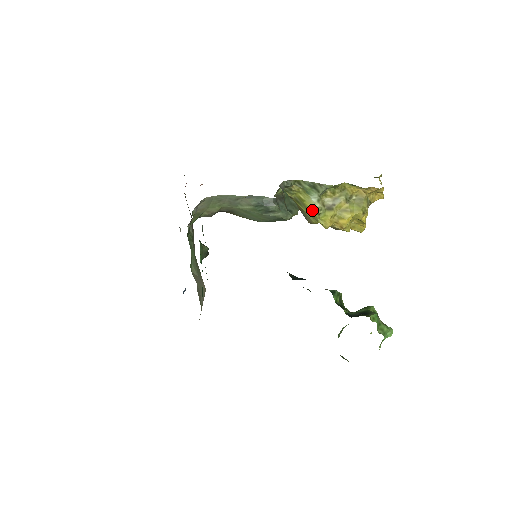
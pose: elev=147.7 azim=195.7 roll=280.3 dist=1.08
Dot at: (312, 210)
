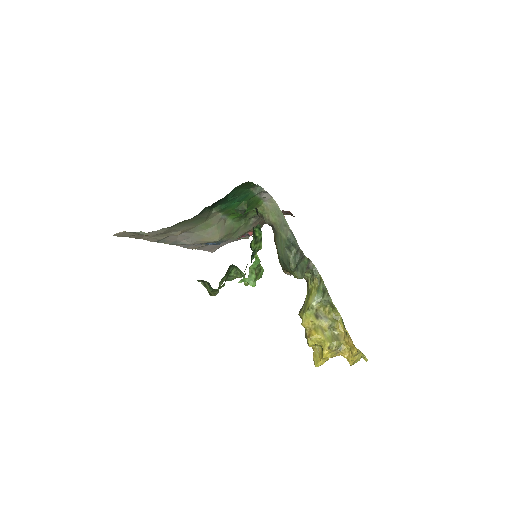
Dot at: (308, 304)
